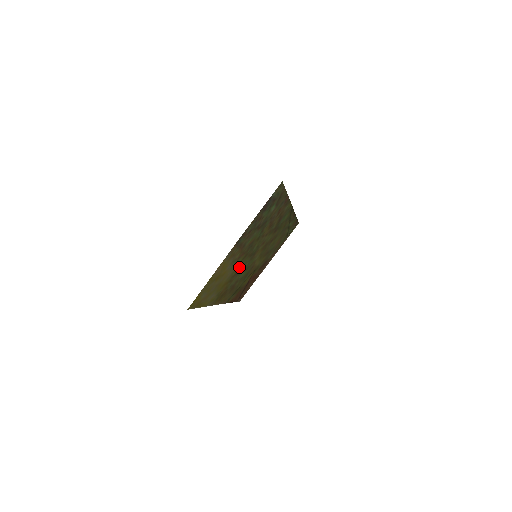
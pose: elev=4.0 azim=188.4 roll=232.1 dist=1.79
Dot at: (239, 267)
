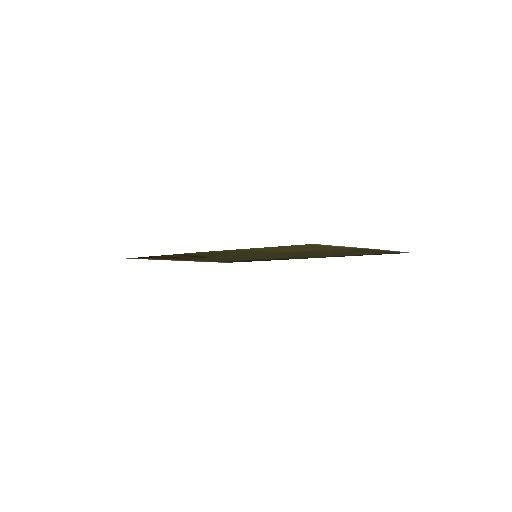
Dot at: (273, 252)
